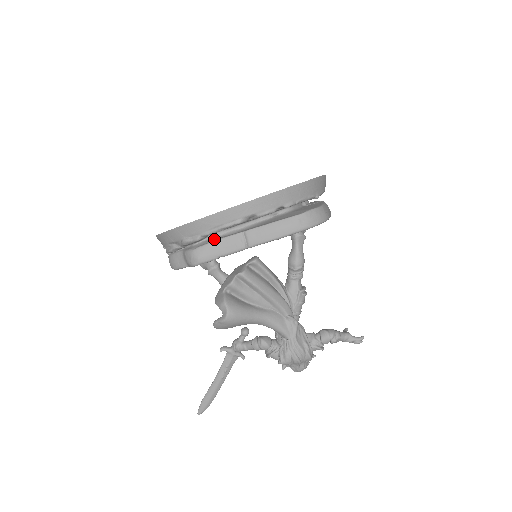
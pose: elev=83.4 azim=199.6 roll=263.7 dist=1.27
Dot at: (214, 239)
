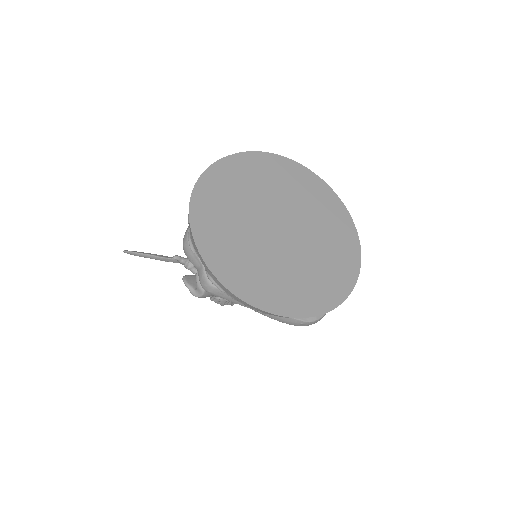
Dot at: occluded
